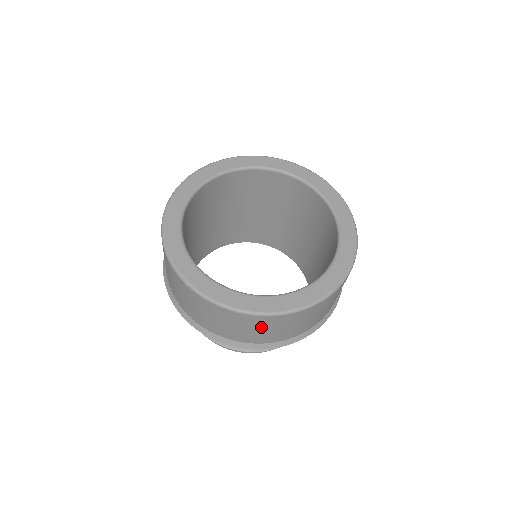
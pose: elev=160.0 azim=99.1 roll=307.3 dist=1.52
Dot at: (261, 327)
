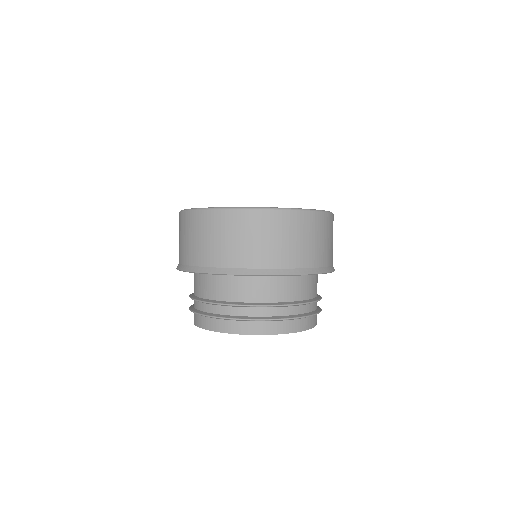
Dot at: (230, 231)
